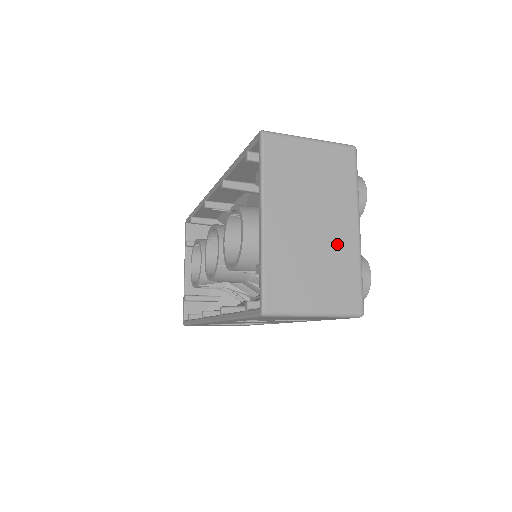
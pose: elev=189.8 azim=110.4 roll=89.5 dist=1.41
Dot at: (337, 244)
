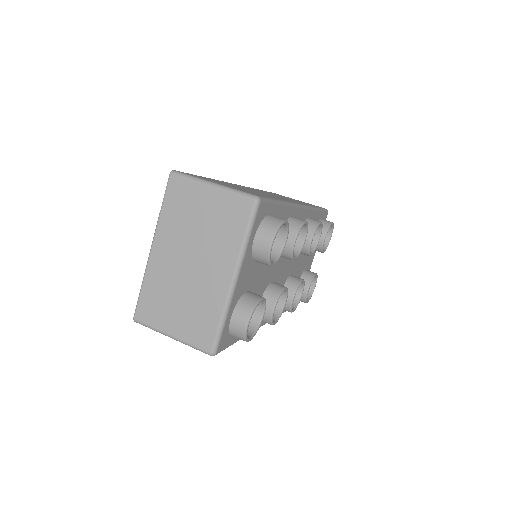
Dot at: (206, 288)
